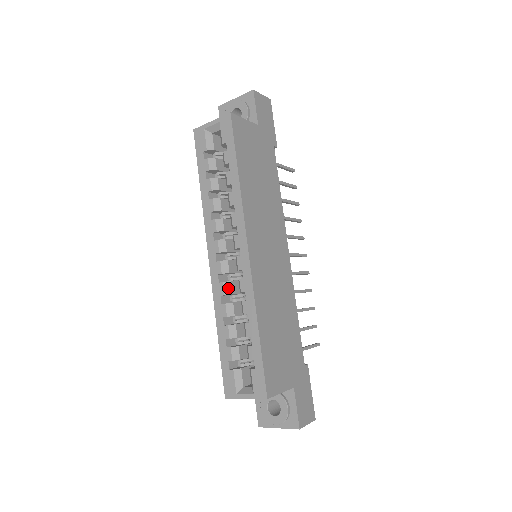
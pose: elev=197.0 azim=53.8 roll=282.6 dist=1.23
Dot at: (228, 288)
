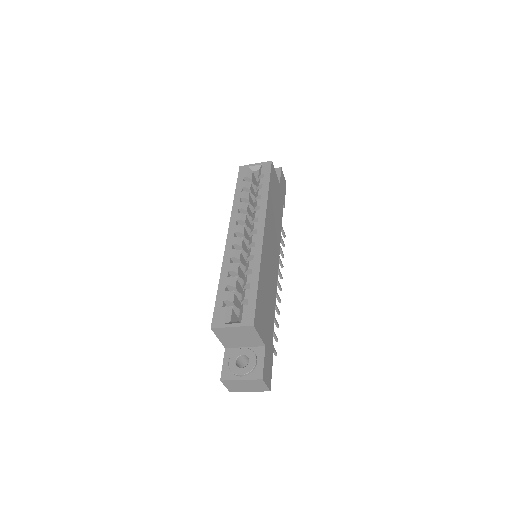
Dot at: (238, 254)
